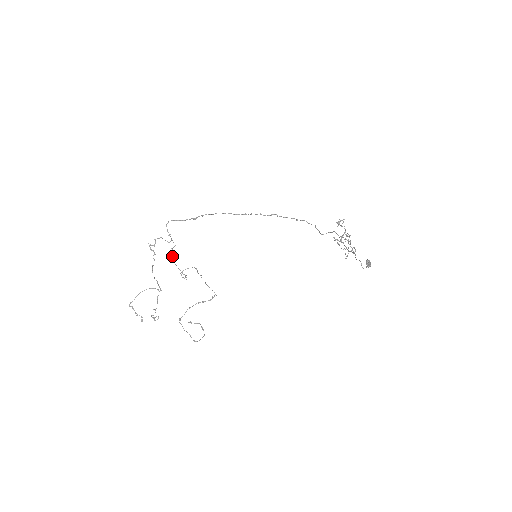
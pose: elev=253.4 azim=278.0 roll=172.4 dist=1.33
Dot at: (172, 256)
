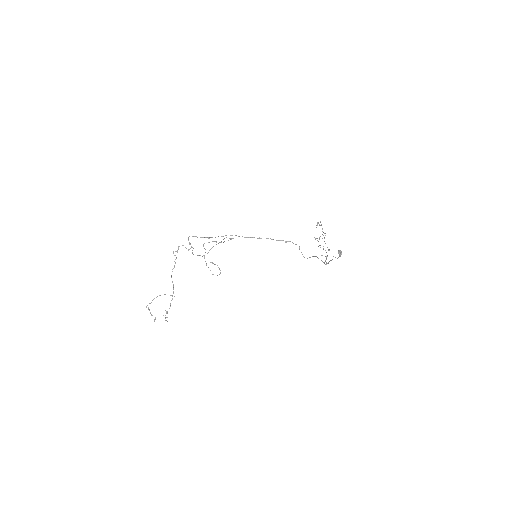
Dot at: (192, 253)
